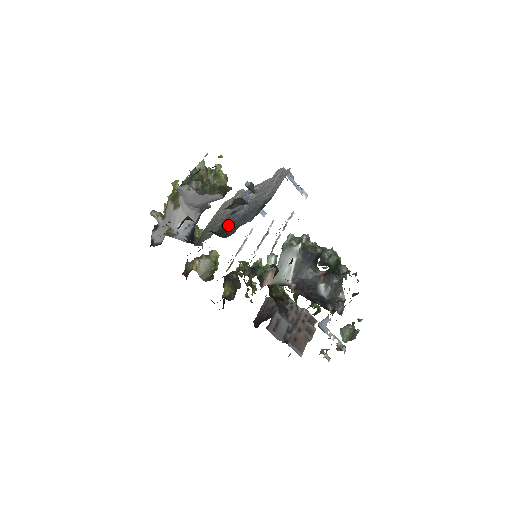
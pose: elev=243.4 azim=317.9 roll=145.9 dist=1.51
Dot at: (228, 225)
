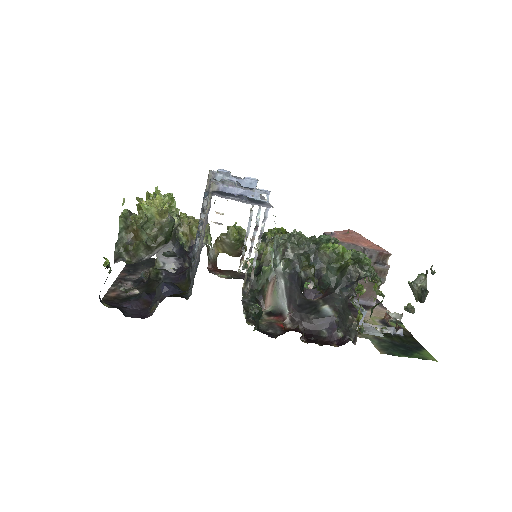
Dot at: (190, 270)
